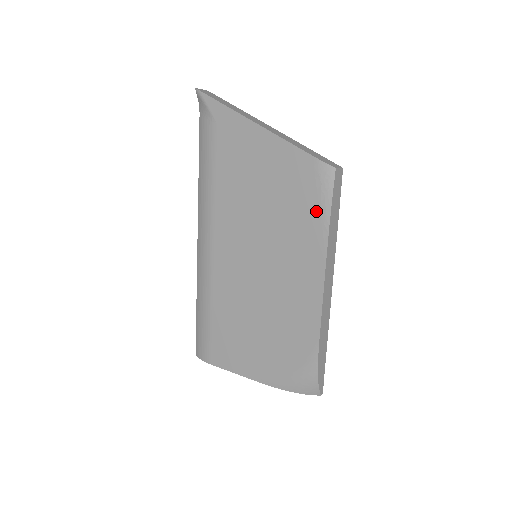
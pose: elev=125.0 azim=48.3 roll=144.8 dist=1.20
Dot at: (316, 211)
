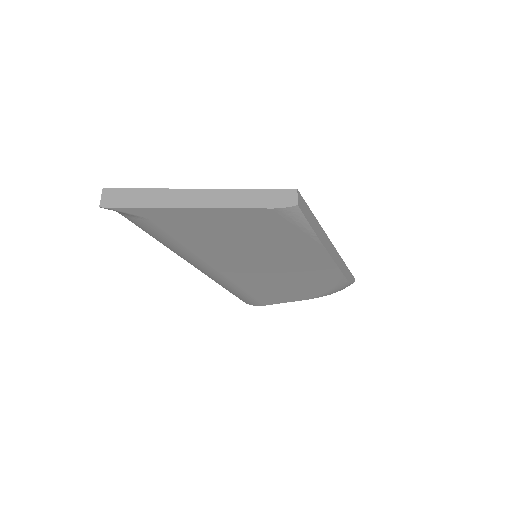
Dot at: (298, 231)
